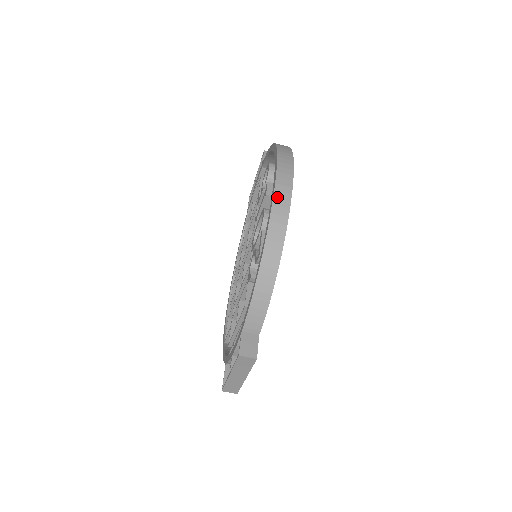
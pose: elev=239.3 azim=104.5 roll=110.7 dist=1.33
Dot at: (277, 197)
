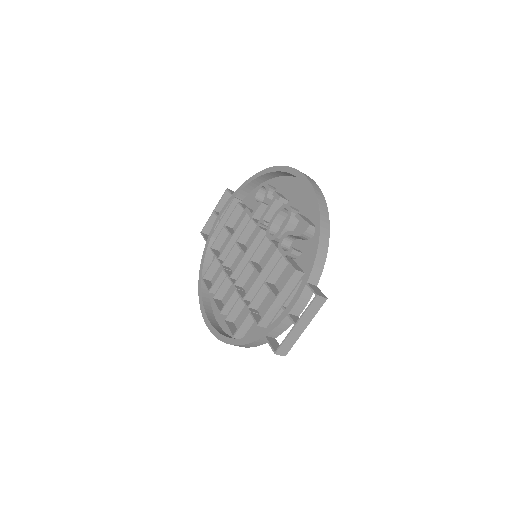
Dot at: (313, 185)
